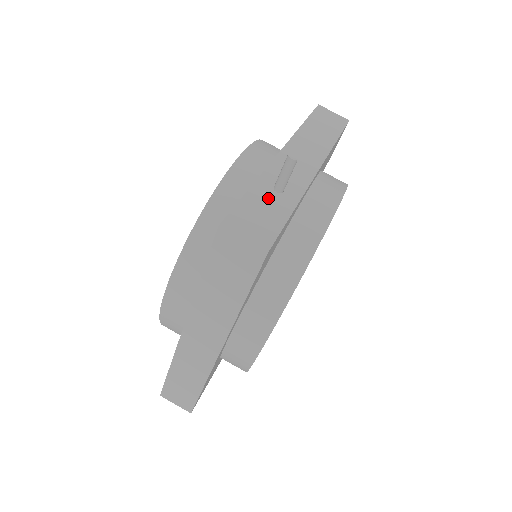
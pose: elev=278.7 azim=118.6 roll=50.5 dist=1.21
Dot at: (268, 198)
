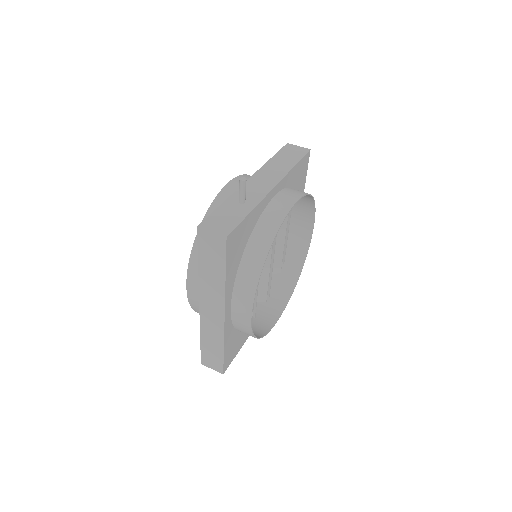
Dot at: (233, 208)
